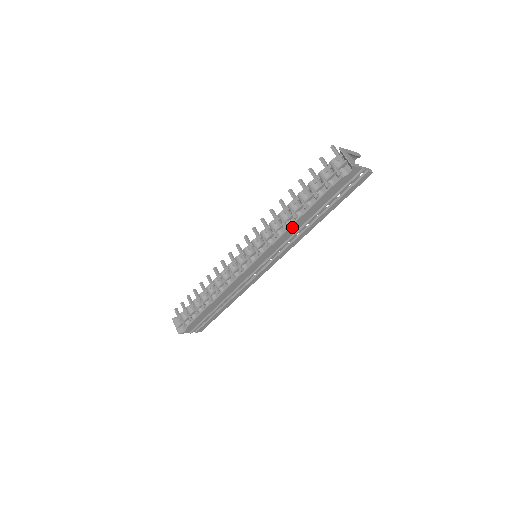
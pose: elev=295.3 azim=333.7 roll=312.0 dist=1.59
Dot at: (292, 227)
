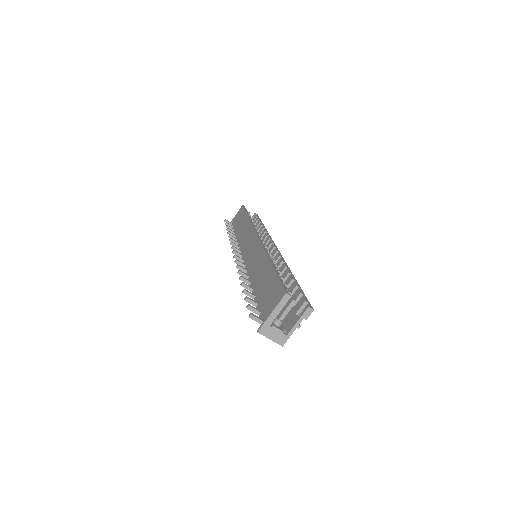
Dot at: occluded
